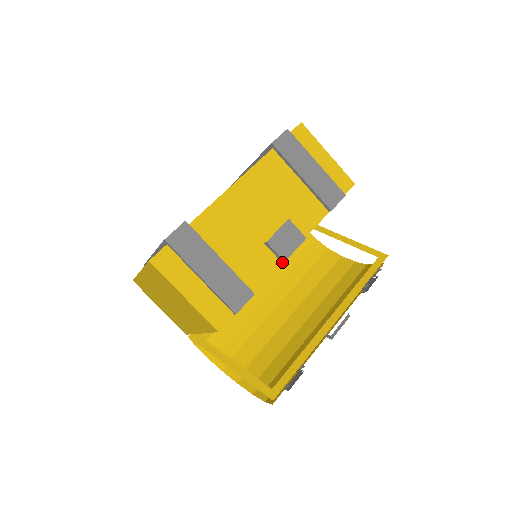
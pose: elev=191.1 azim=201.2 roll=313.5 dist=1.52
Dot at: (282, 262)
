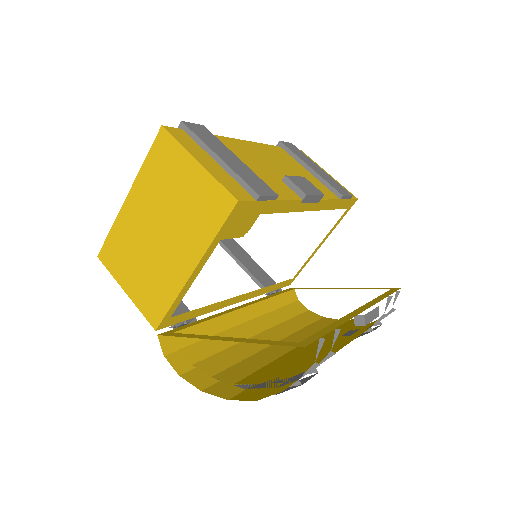
Dot at: (303, 198)
